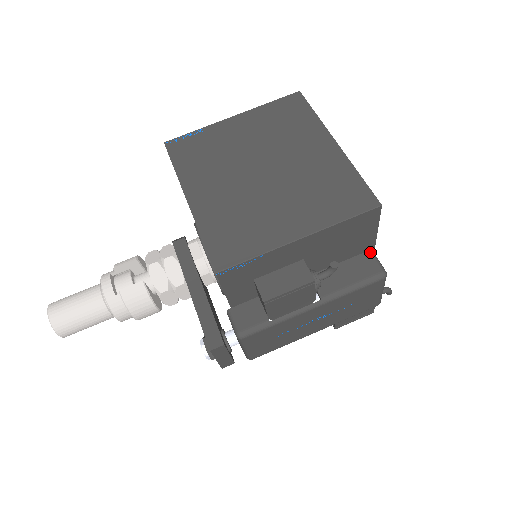
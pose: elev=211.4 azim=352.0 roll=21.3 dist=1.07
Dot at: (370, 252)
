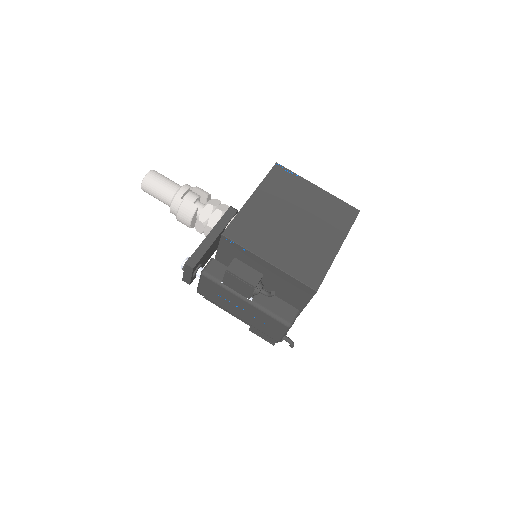
Dot at: (297, 310)
